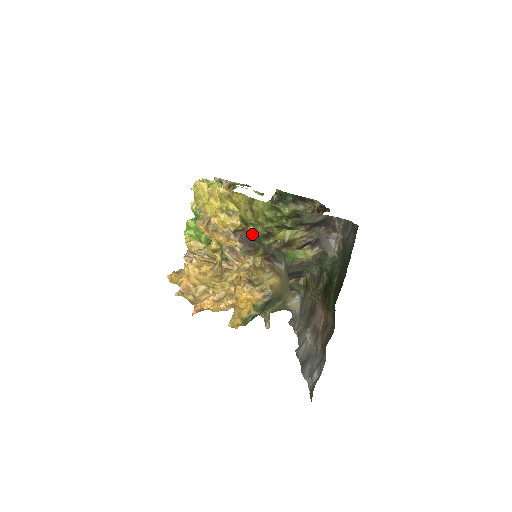
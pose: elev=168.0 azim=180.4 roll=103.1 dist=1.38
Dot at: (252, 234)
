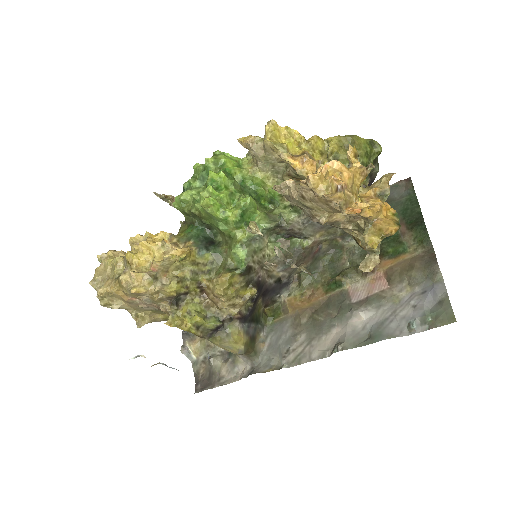
Dot at: occluded
